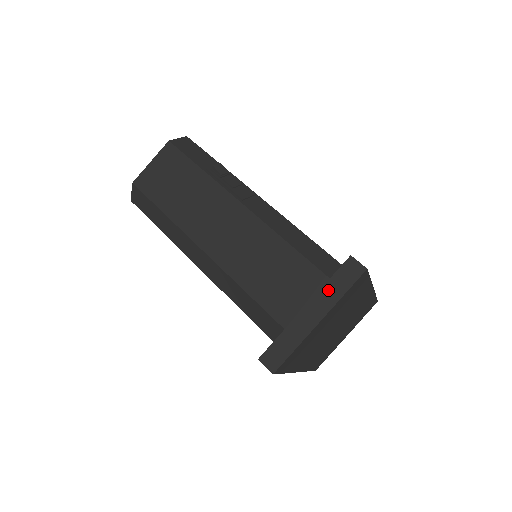
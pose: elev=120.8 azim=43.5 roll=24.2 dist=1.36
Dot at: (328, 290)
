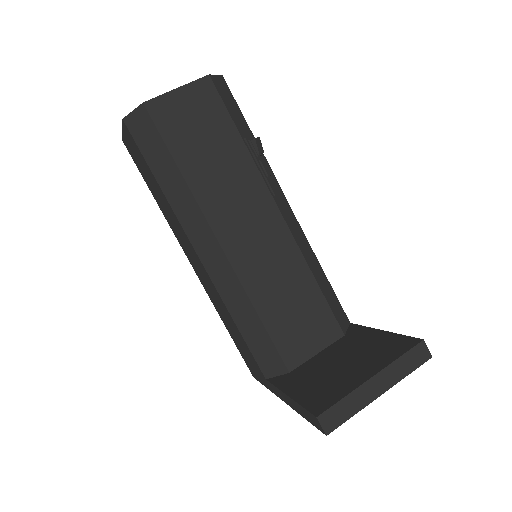
Dot at: (397, 366)
